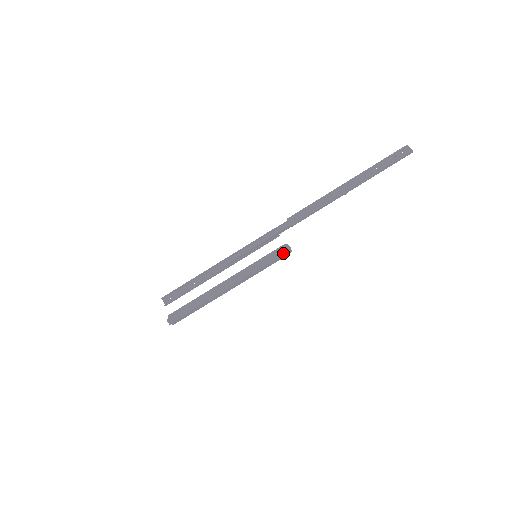
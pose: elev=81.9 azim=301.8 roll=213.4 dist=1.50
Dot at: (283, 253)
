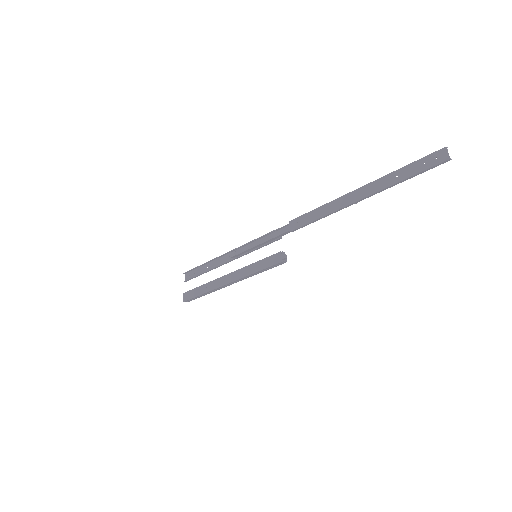
Dot at: (276, 262)
